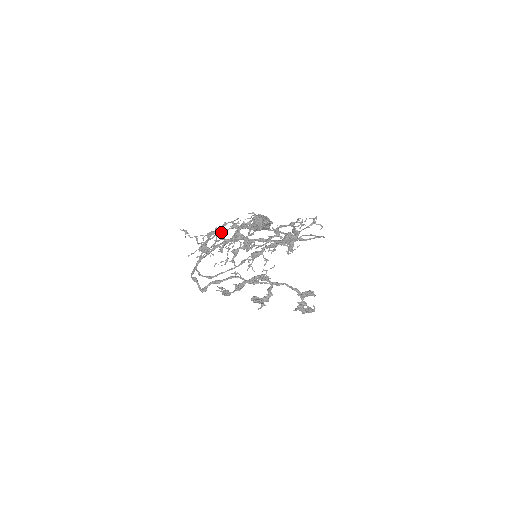
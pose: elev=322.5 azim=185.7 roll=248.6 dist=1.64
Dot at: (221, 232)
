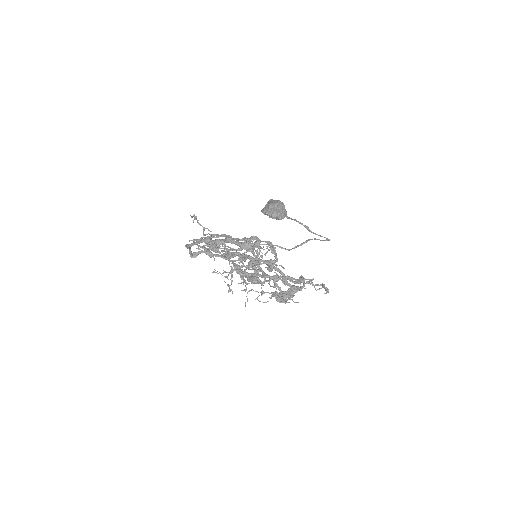
Dot at: occluded
